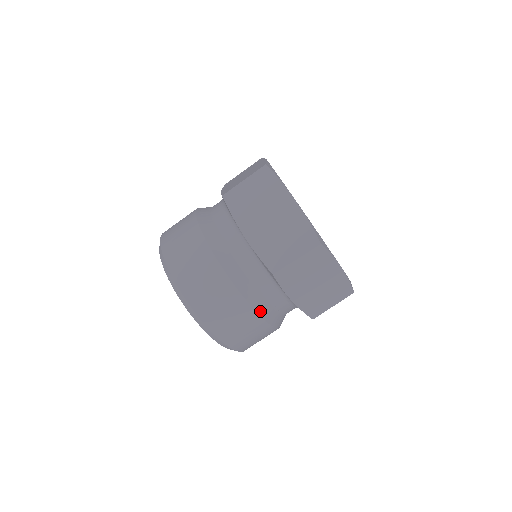
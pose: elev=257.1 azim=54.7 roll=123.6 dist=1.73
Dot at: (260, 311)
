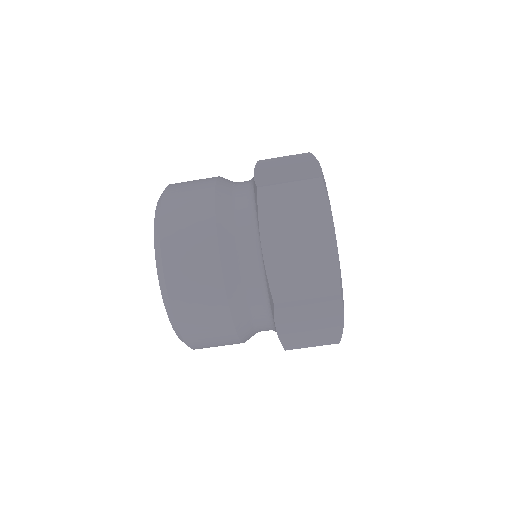
Dot at: occluded
